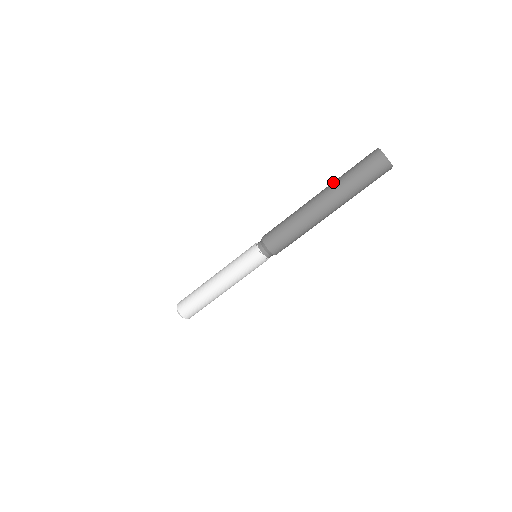
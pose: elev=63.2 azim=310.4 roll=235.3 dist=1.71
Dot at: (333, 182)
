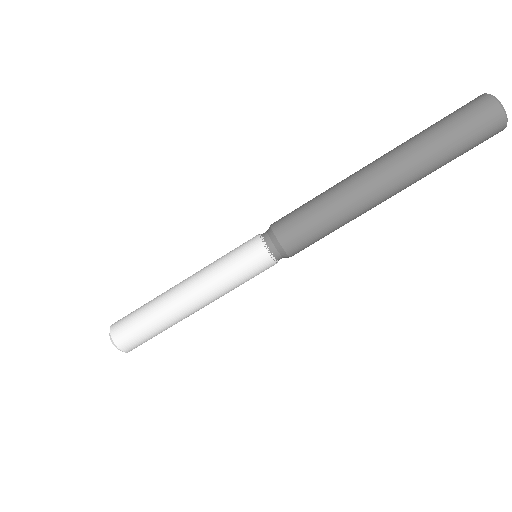
Dot at: (405, 143)
